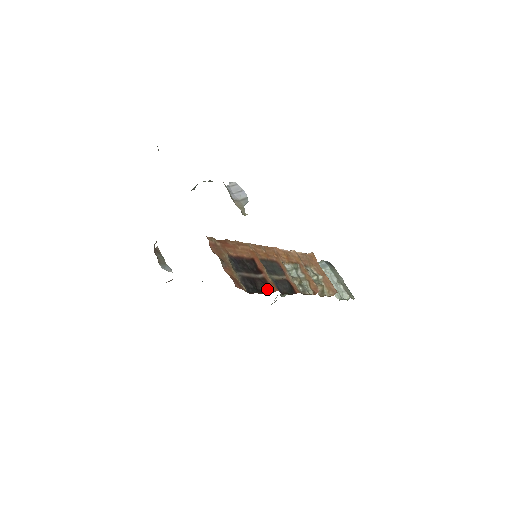
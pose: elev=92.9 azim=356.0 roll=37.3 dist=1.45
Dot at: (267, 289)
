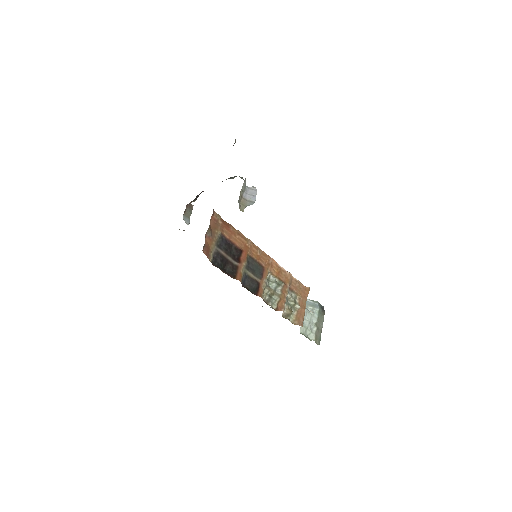
Dot at: (232, 273)
